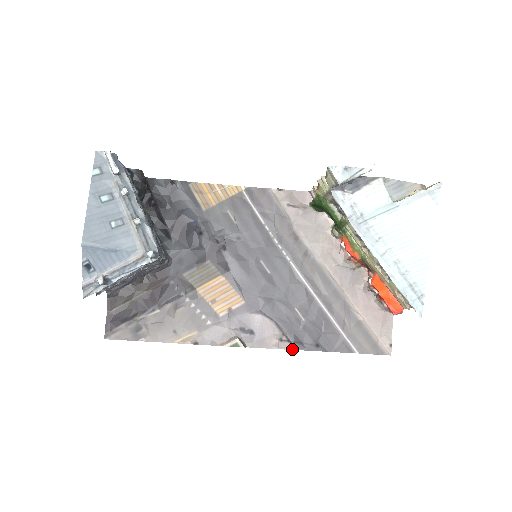
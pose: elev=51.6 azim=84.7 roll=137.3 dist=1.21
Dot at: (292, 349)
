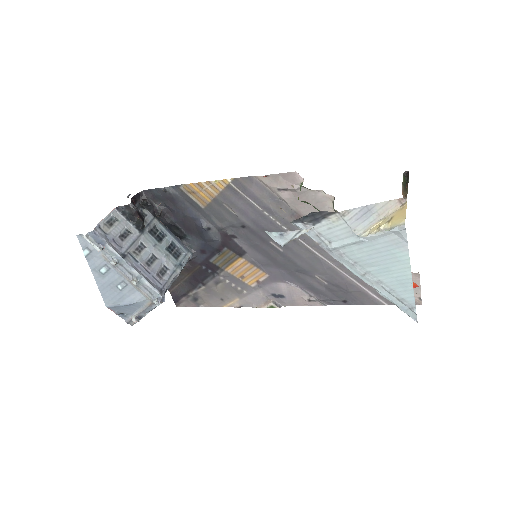
Dot at: occluded
